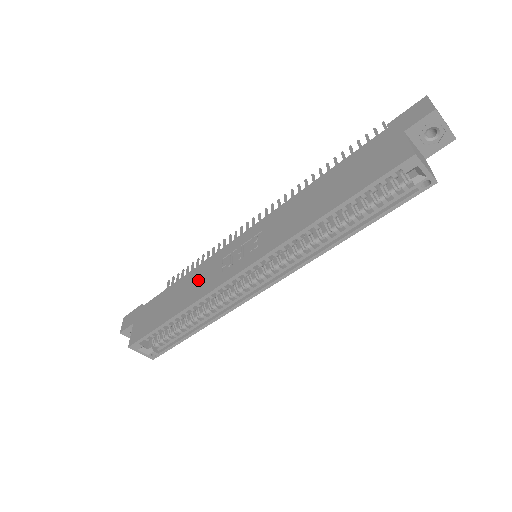
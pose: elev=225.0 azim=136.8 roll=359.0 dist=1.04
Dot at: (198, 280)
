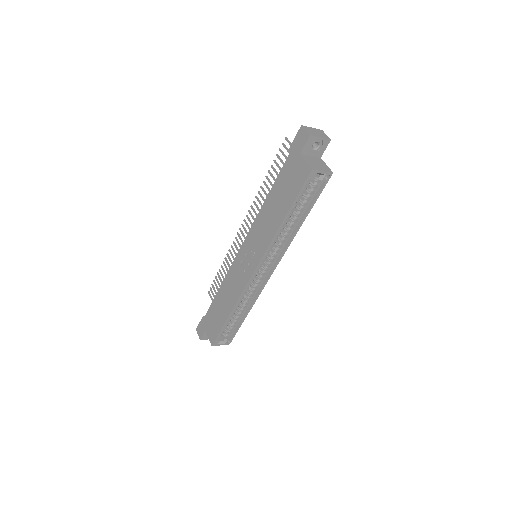
Dot at: (230, 287)
